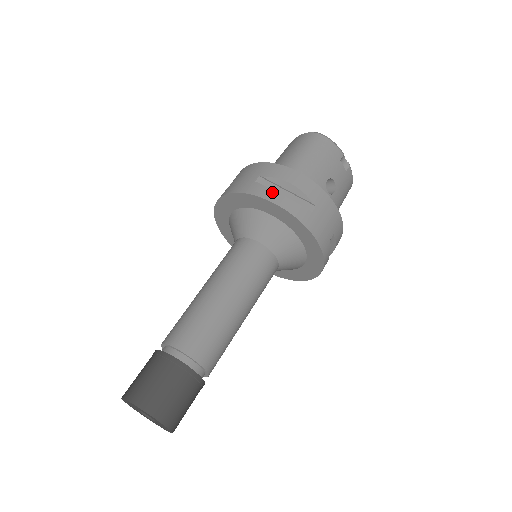
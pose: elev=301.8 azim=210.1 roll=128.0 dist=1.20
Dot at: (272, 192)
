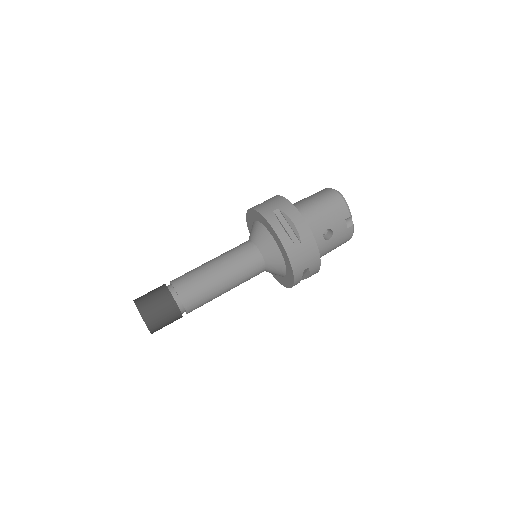
Dot at: (278, 223)
